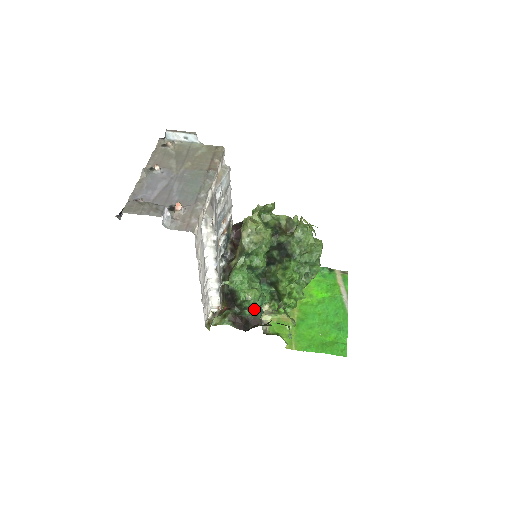
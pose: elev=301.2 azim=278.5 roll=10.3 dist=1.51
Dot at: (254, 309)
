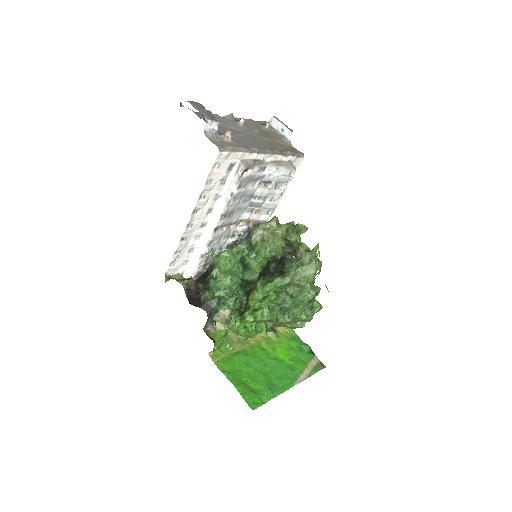
Dot at: (215, 294)
